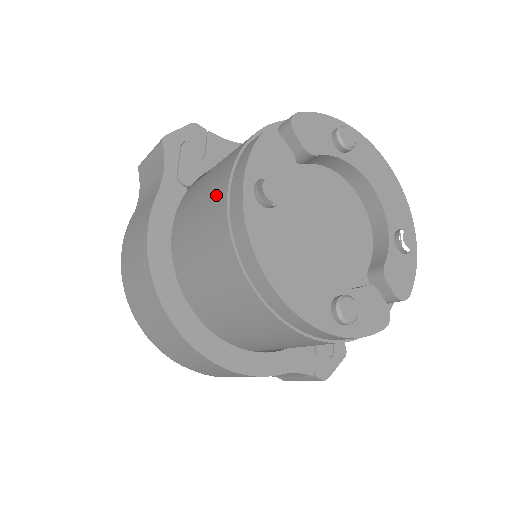
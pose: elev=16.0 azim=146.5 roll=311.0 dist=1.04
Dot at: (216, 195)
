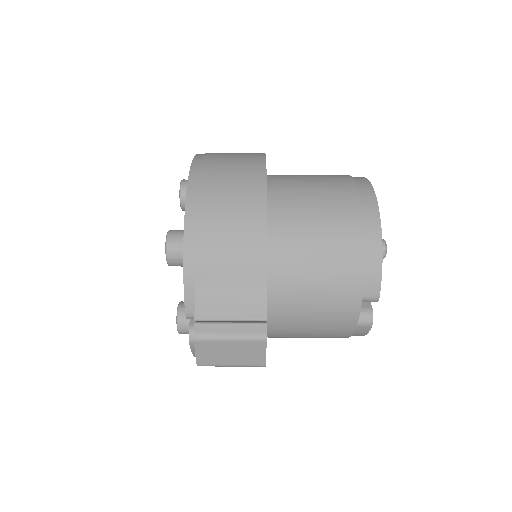
Dot at: occluded
